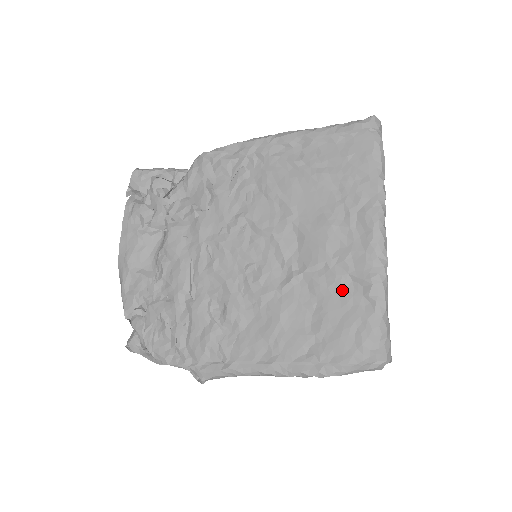
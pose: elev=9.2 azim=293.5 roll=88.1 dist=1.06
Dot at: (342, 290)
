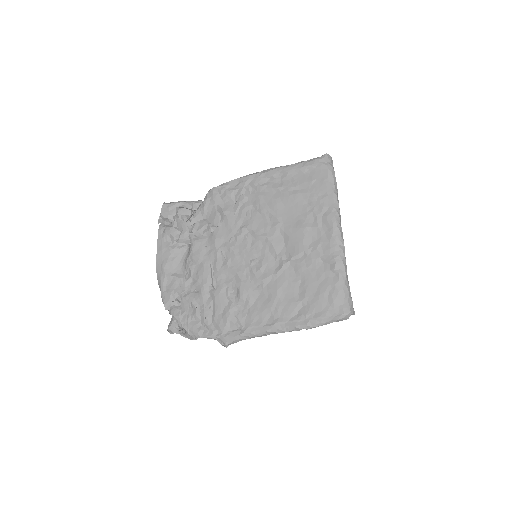
Dot at: (317, 269)
